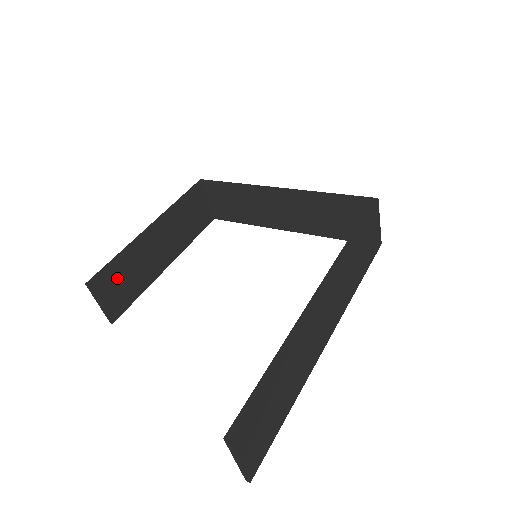
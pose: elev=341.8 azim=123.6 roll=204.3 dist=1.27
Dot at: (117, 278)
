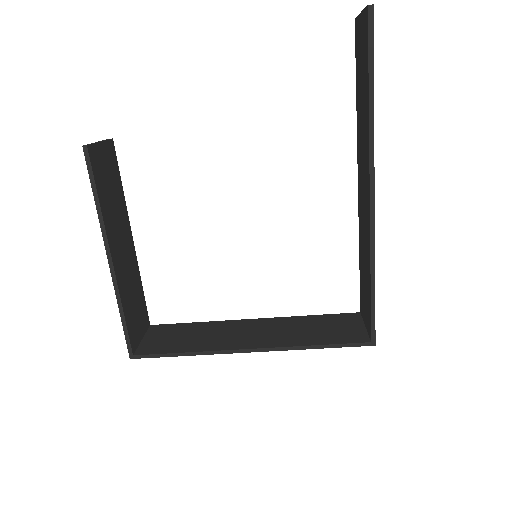
Dot at: (112, 176)
